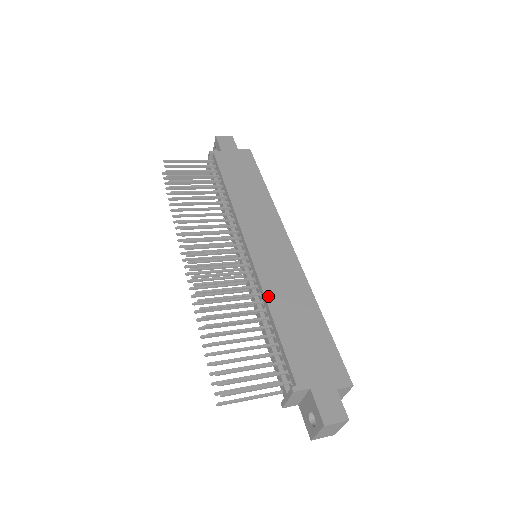
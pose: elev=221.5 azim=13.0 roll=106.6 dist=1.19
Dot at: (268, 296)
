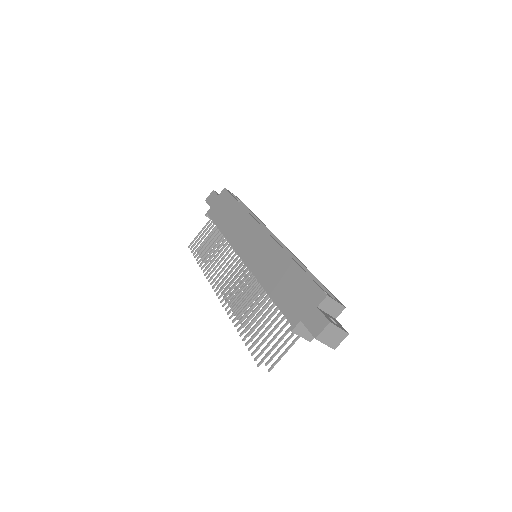
Dot at: (261, 280)
